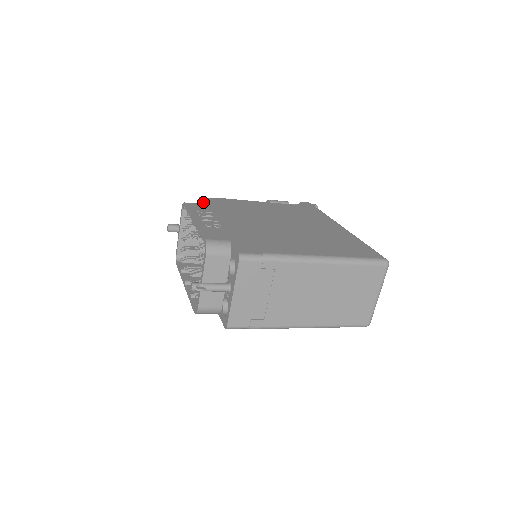
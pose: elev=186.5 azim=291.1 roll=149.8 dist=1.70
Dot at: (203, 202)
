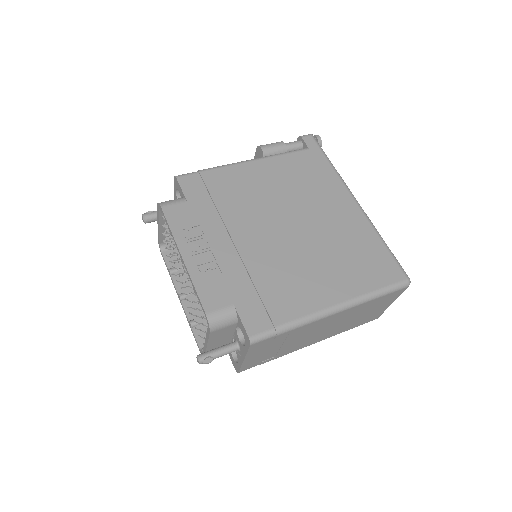
Dot at: (183, 194)
